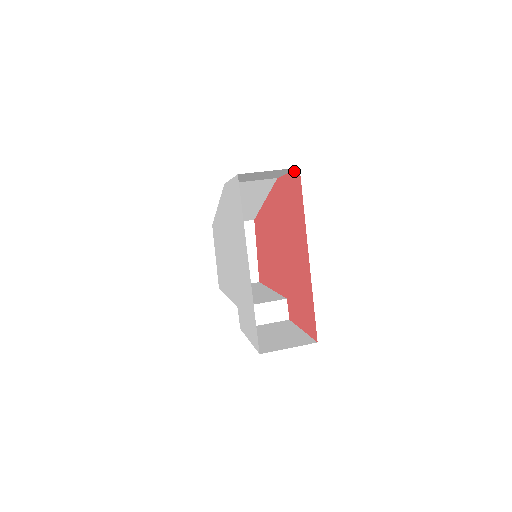
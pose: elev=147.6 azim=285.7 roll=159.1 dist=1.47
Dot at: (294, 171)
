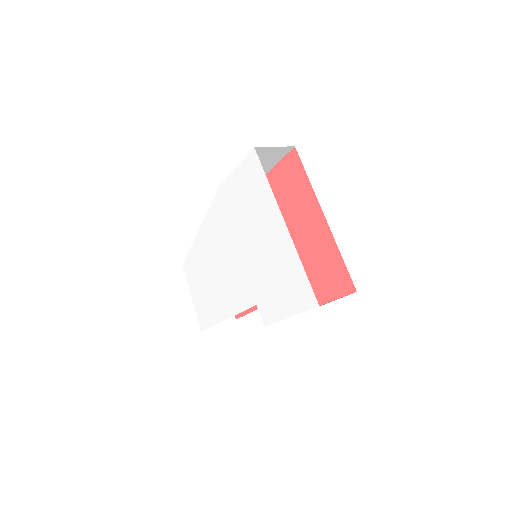
Dot at: (286, 155)
